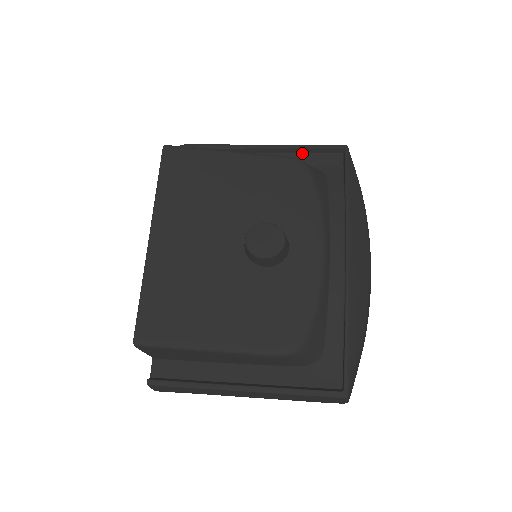
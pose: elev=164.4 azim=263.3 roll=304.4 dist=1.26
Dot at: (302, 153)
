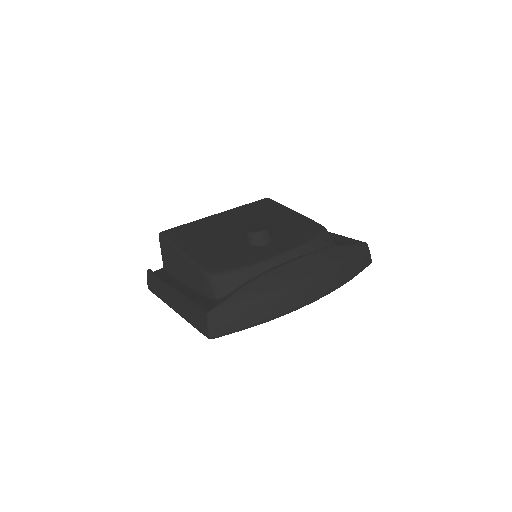
Dot at: (340, 241)
